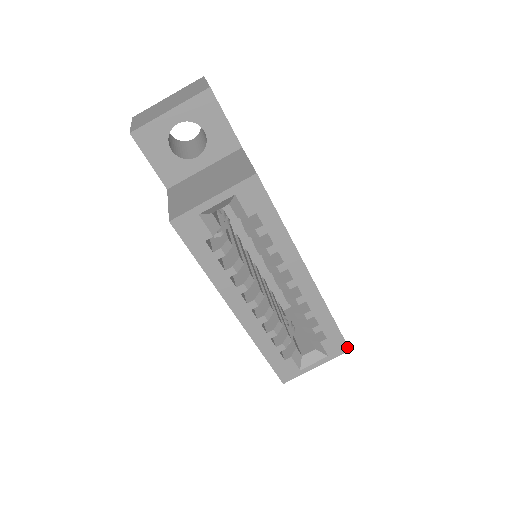
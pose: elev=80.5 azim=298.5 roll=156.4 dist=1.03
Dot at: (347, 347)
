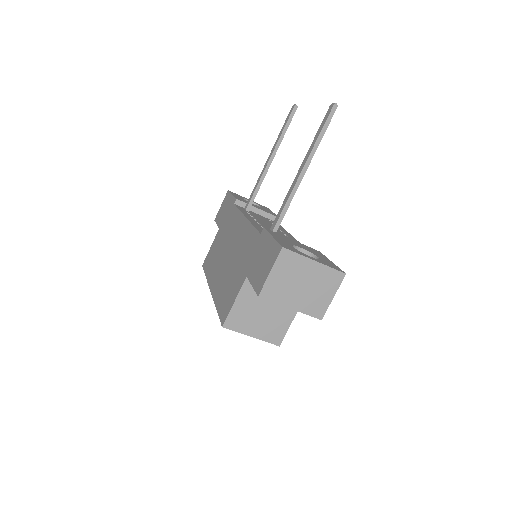
Dot at: occluded
